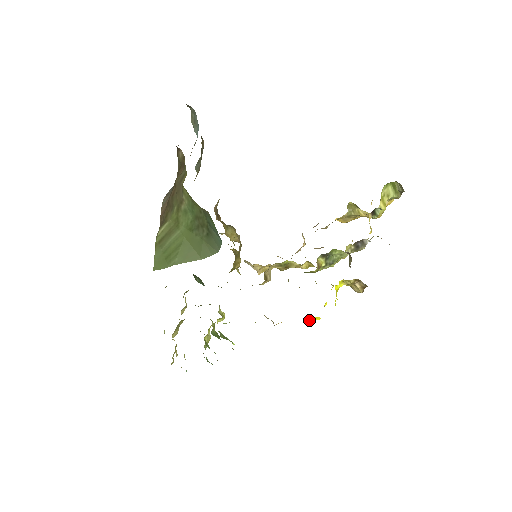
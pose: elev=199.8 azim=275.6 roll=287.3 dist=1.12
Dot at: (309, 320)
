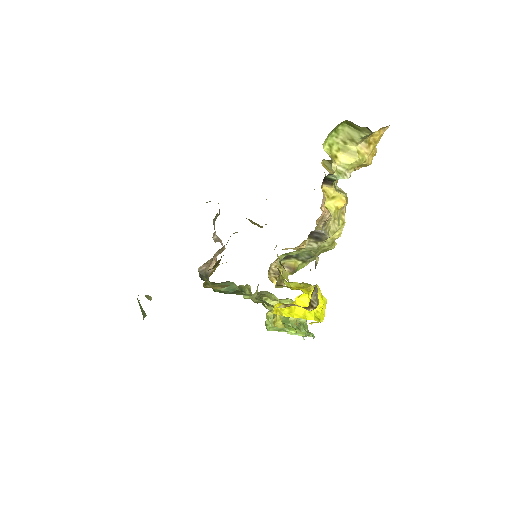
Dot at: occluded
